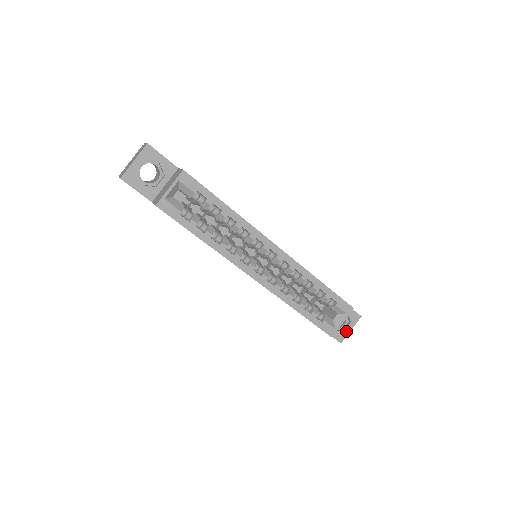
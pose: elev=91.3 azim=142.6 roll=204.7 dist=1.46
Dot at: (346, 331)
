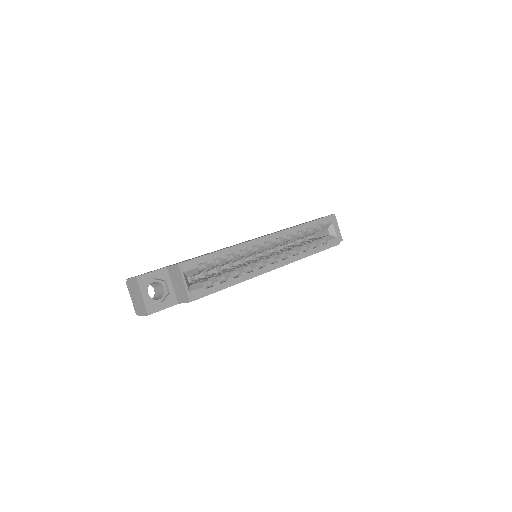
Dot at: (337, 231)
